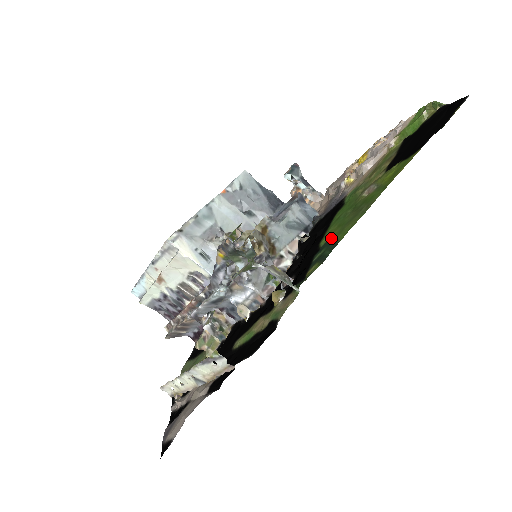
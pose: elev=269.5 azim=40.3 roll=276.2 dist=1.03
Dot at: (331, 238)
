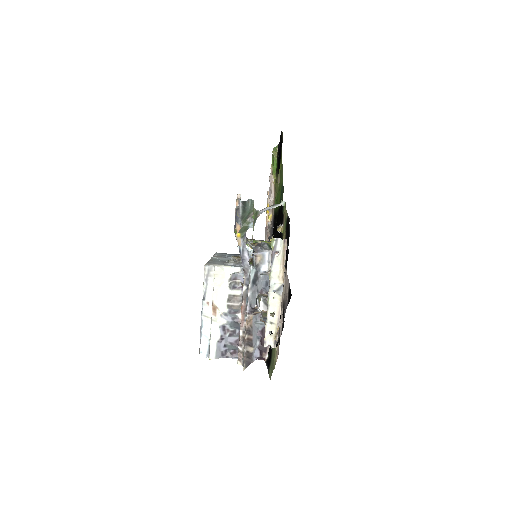
Dot at: (280, 196)
